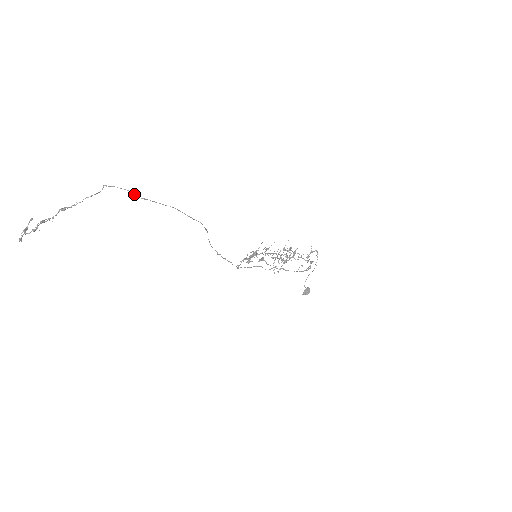
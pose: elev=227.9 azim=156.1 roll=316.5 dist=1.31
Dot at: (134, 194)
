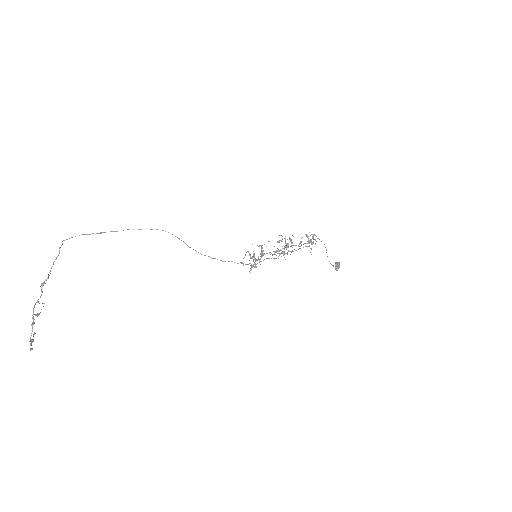
Dot at: (90, 234)
